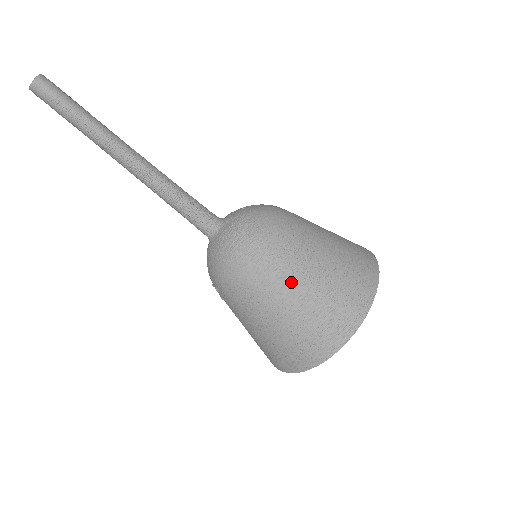
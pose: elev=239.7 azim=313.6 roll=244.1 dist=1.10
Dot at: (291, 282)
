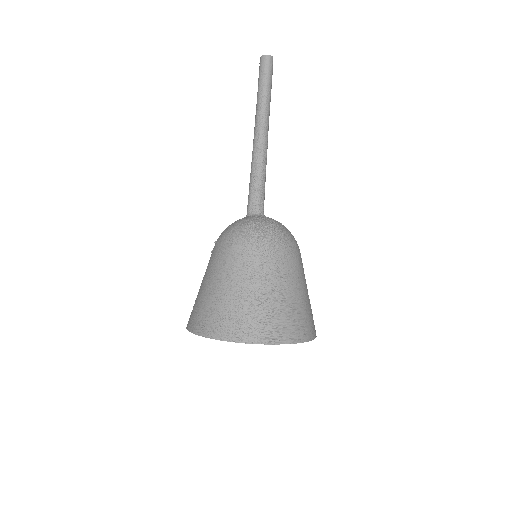
Dot at: (251, 274)
